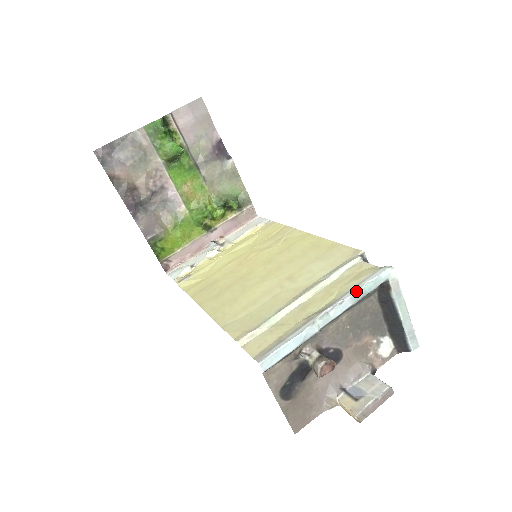
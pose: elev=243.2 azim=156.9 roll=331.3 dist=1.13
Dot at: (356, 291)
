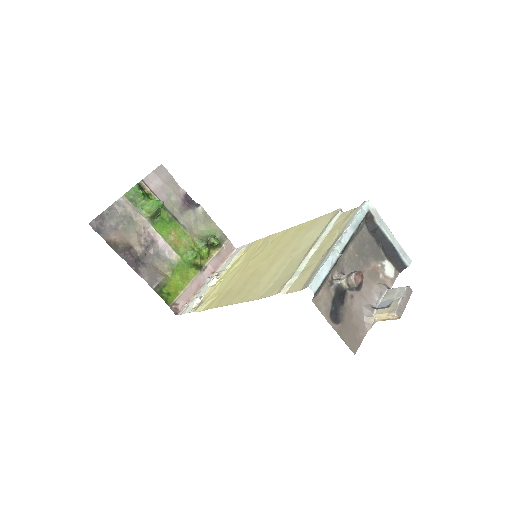
Dot at: (352, 221)
